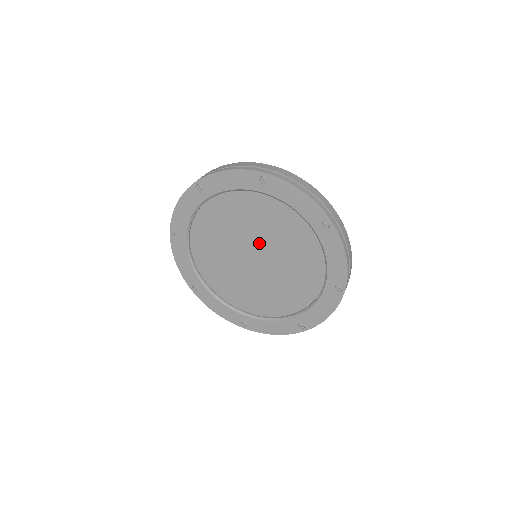
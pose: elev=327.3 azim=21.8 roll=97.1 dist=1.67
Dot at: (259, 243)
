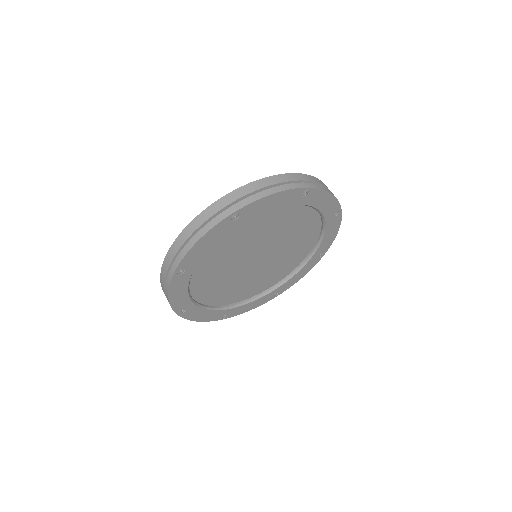
Dot at: (268, 245)
